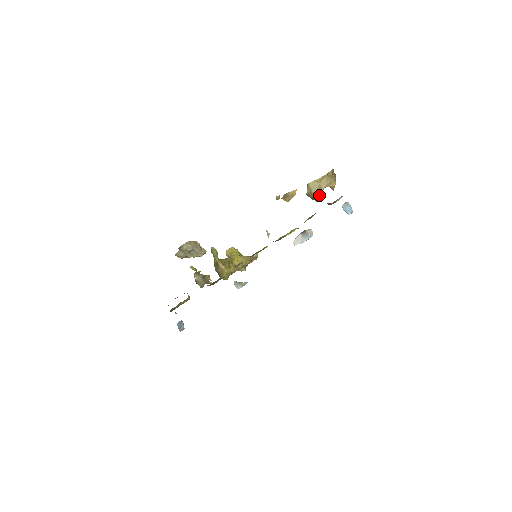
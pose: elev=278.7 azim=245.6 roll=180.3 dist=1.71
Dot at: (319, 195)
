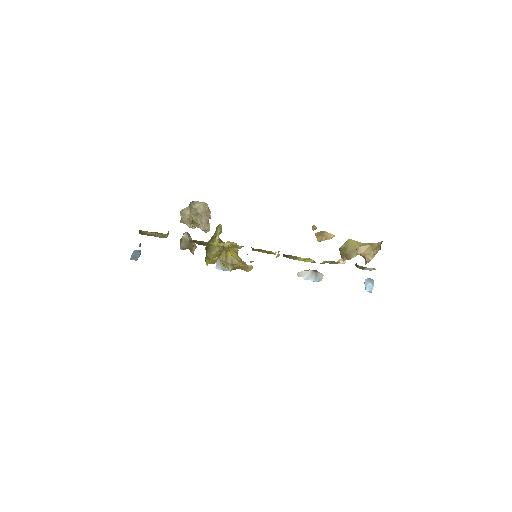
Dot at: (351, 256)
